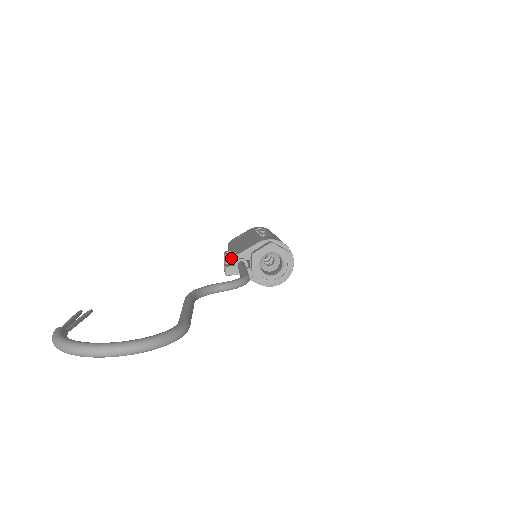
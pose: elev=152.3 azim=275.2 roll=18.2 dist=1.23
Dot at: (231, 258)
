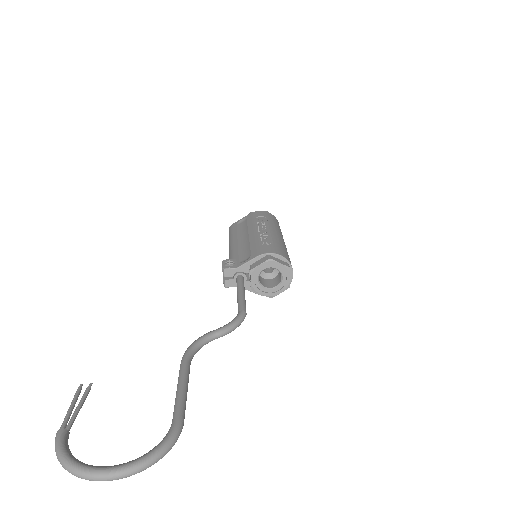
Dot at: (229, 272)
